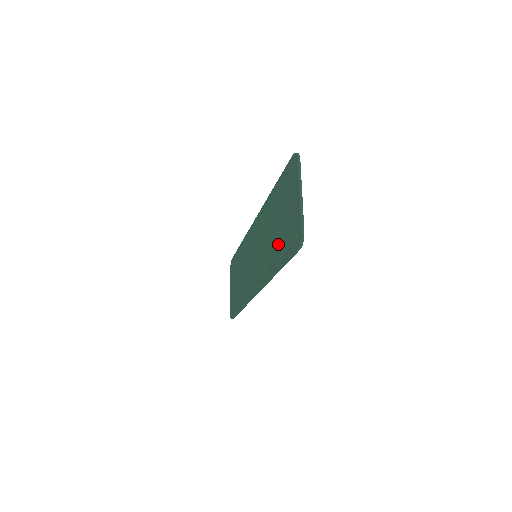
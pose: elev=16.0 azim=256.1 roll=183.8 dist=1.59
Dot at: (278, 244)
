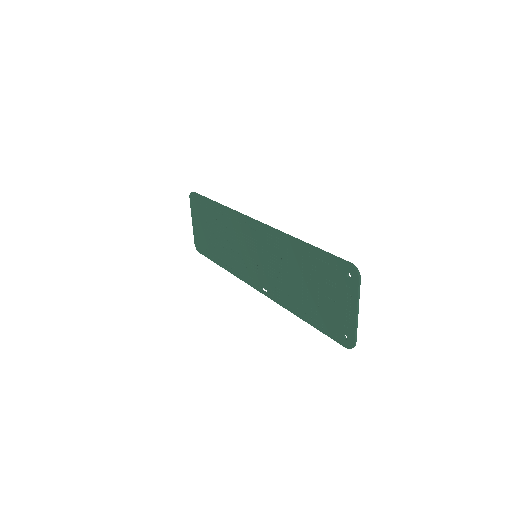
Dot at: (308, 304)
